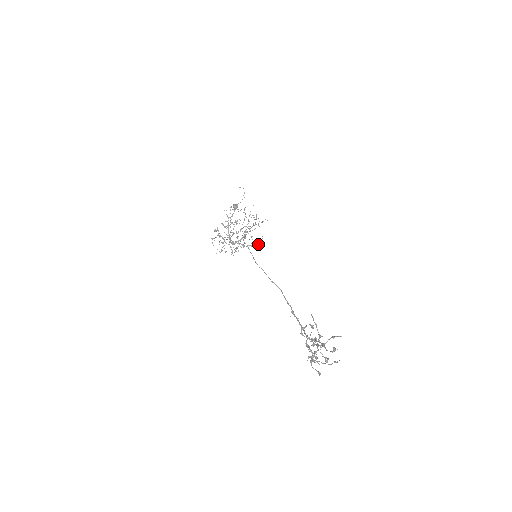
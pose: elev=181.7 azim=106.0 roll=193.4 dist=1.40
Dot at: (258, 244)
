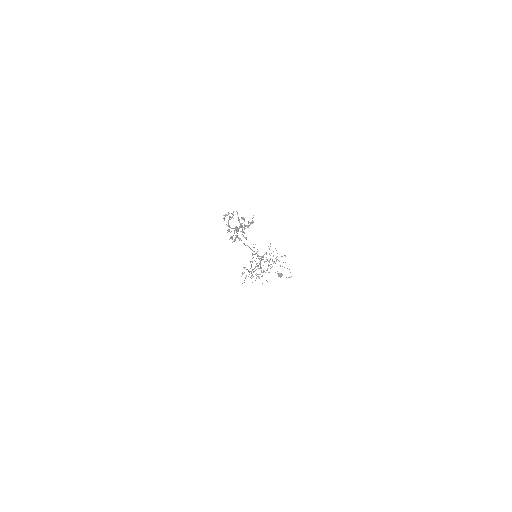
Dot at: (267, 260)
